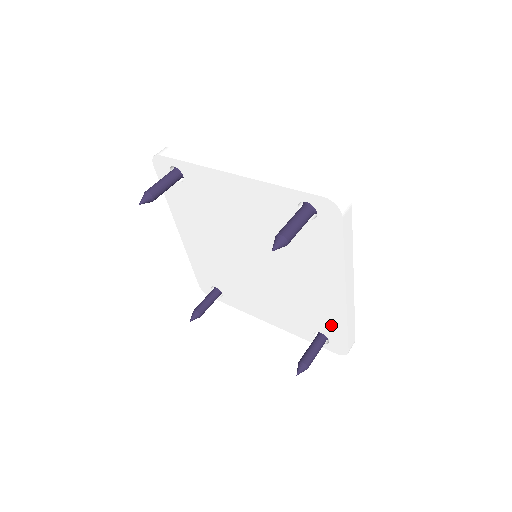
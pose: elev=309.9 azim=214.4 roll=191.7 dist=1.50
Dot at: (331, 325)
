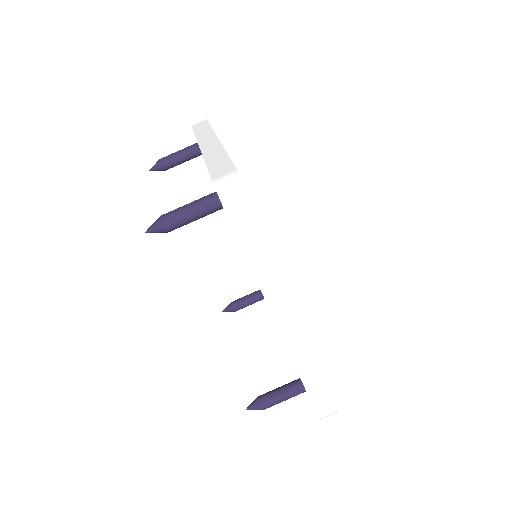
Dot at: occluded
